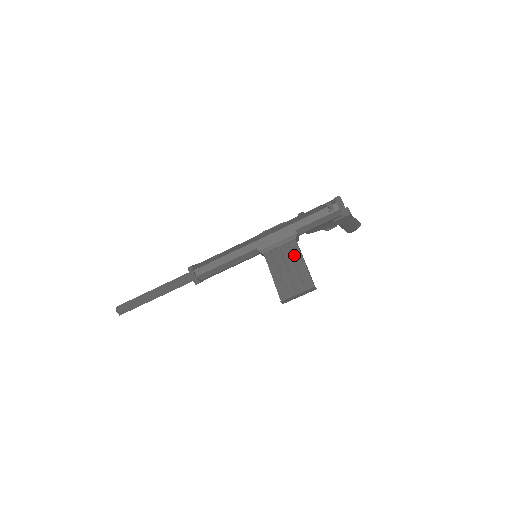
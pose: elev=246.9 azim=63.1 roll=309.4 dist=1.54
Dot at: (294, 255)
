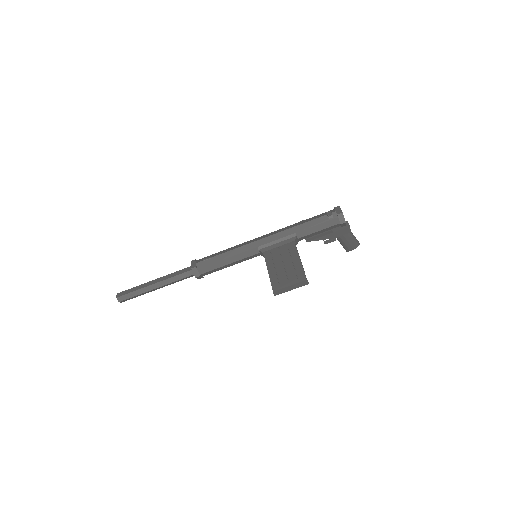
Dot at: (291, 254)
